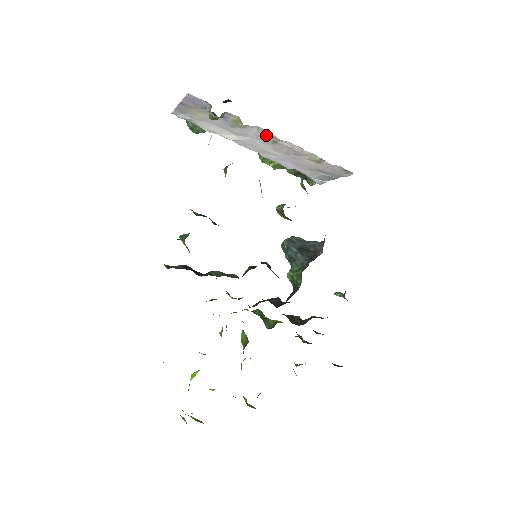
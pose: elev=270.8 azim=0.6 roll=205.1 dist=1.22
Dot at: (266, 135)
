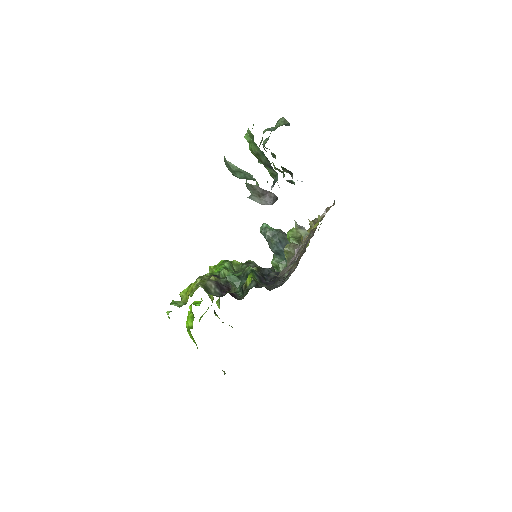
Dot at: occluded
